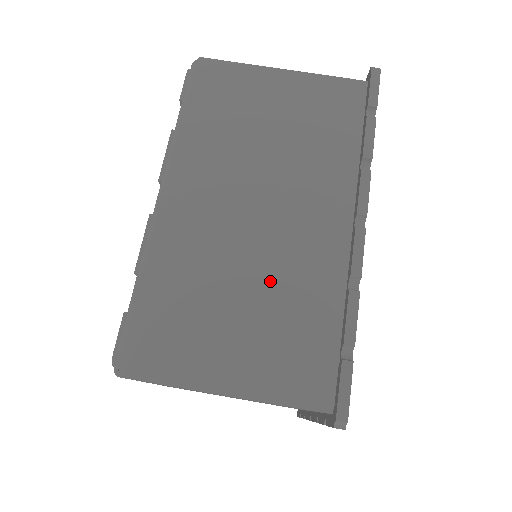
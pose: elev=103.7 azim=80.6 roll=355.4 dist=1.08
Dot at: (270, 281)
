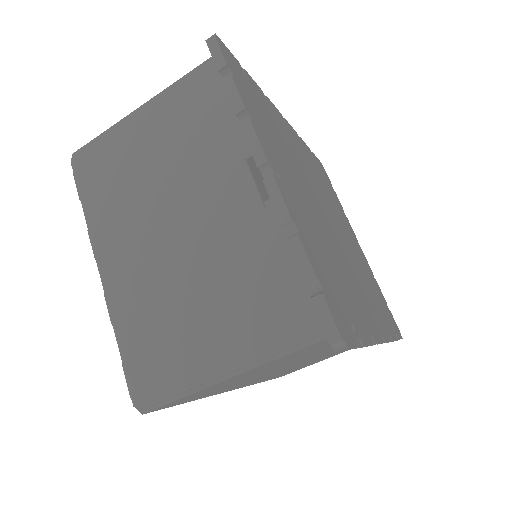
Dot at: occluded
